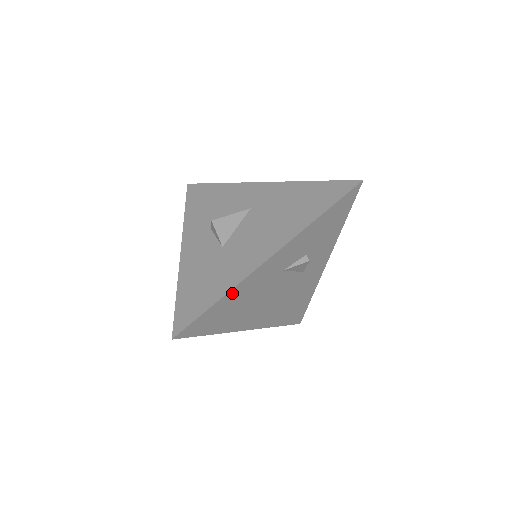
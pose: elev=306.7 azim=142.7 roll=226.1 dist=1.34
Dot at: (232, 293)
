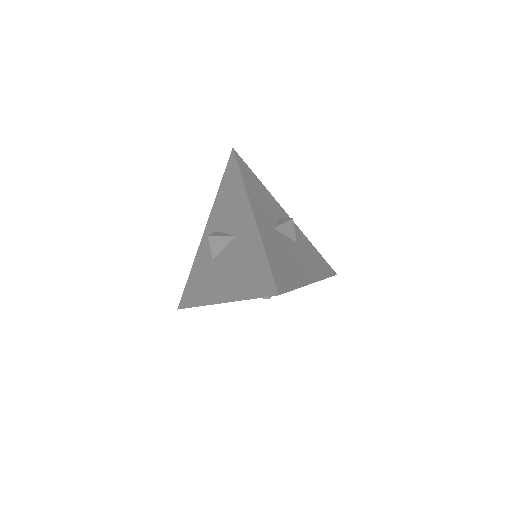
Dot at: occluded
